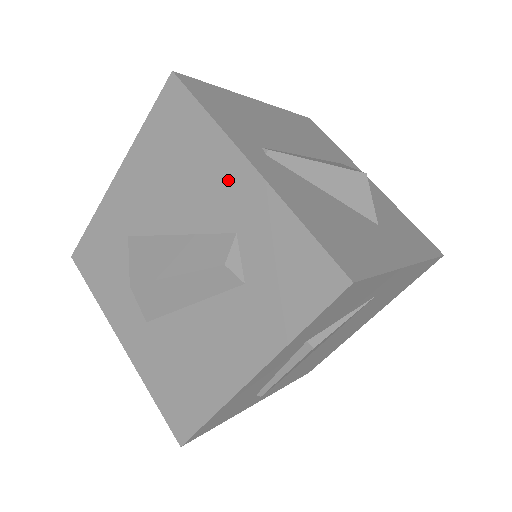
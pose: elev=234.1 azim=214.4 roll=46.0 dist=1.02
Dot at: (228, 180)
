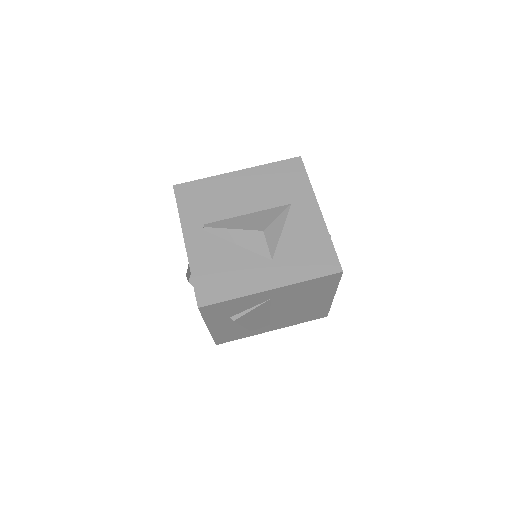
Dot at: occluded
